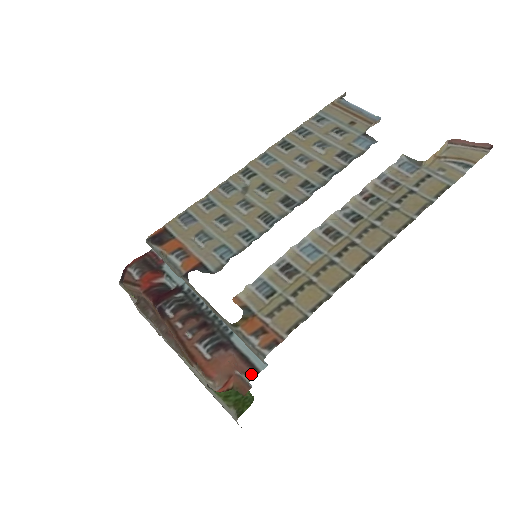
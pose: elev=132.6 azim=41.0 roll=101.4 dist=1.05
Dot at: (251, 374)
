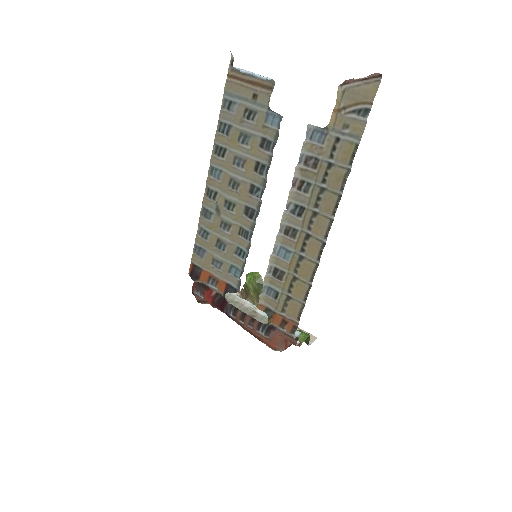
Dot at: (294, 341)
